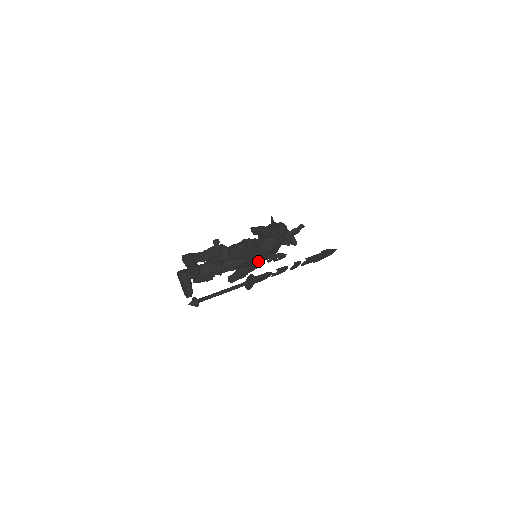
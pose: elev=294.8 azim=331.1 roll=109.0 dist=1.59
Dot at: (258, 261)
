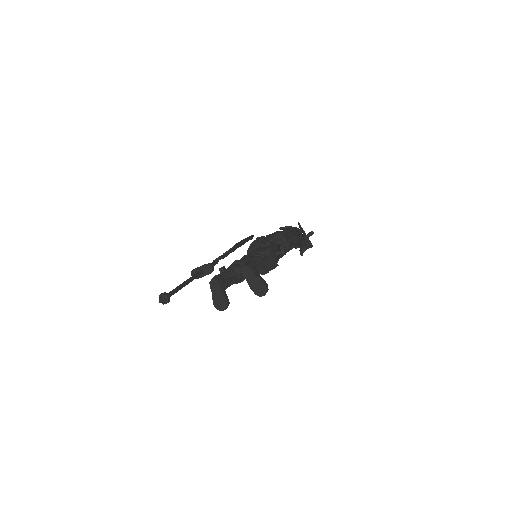
Dot at: occluded
